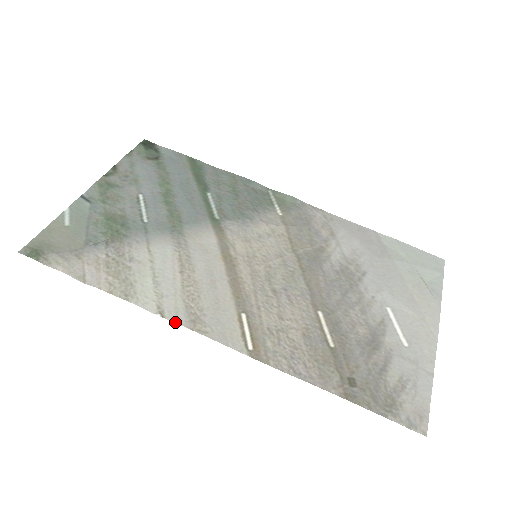
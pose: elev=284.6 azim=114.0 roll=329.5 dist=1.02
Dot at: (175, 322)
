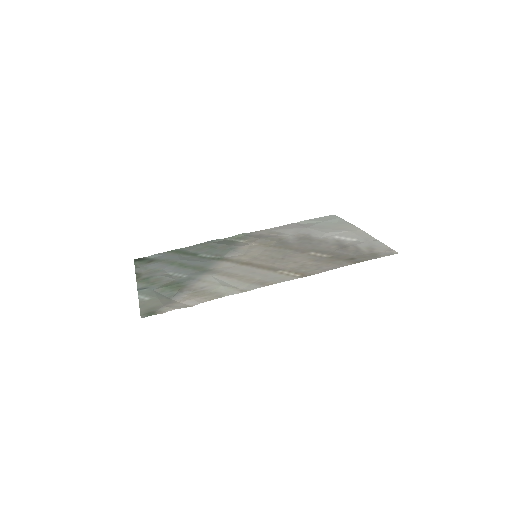
Dot at: occluded
